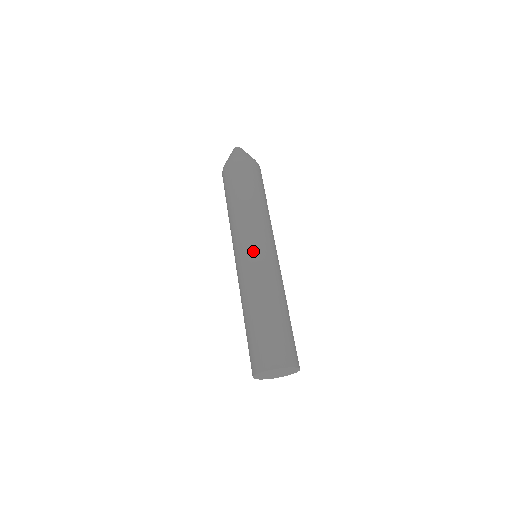
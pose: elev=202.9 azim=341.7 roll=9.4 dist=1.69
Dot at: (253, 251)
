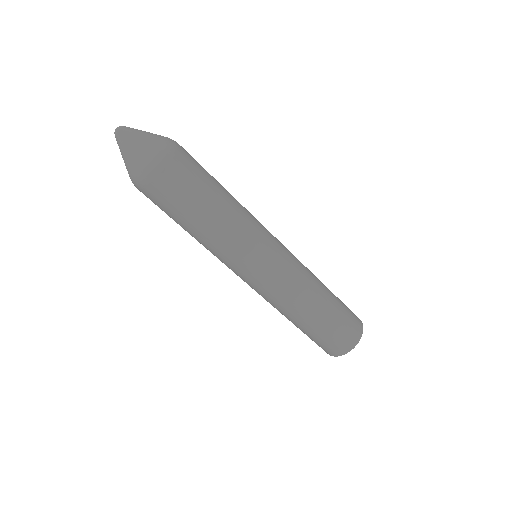
Dot at: (280, 250)
